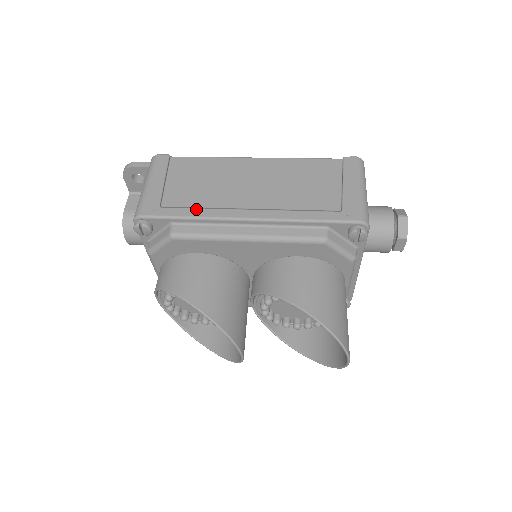
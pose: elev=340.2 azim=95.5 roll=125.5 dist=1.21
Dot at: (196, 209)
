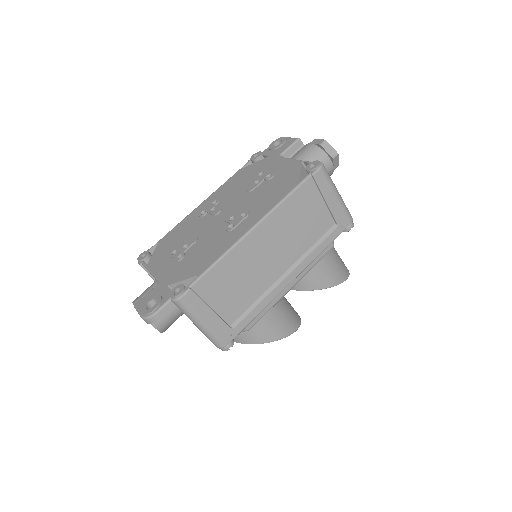
Dot at: (256, 307)
